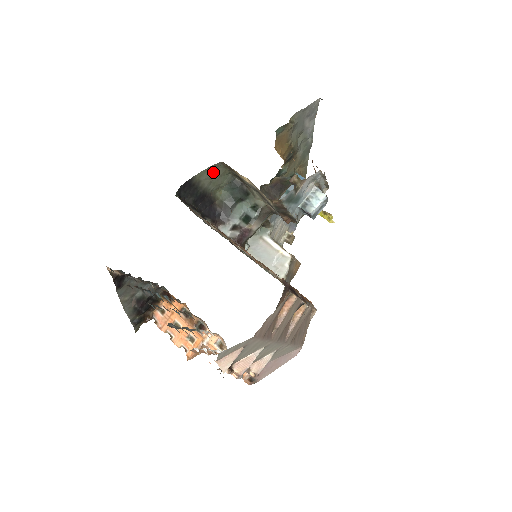
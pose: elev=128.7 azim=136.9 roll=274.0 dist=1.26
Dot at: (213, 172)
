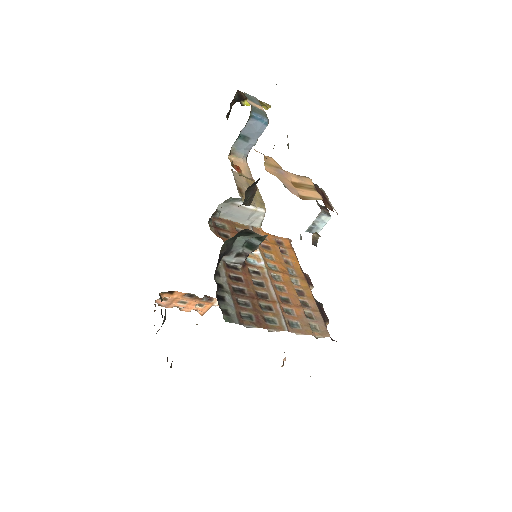
Dot at: occluded
